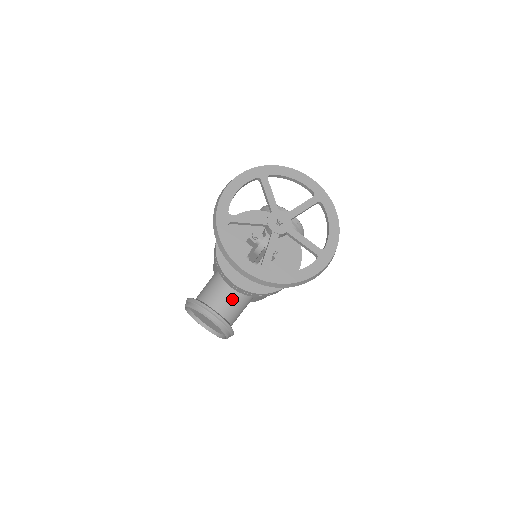
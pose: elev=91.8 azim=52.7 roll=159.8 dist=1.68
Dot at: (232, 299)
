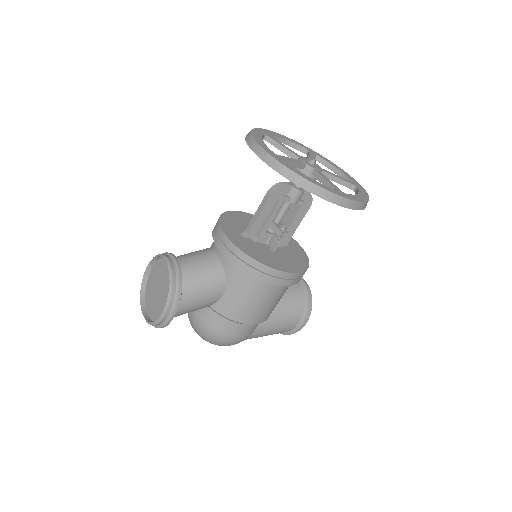
Dot at: (206, 264)
